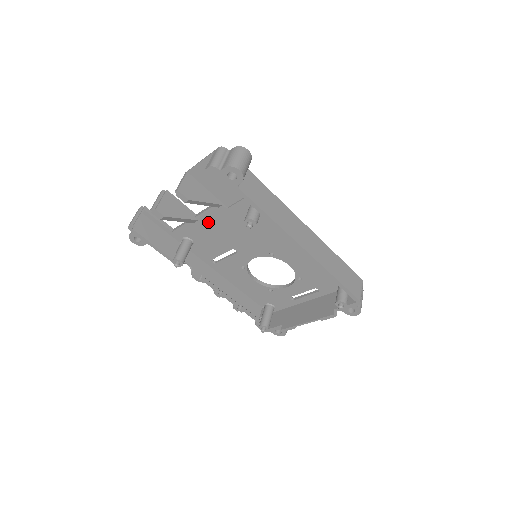
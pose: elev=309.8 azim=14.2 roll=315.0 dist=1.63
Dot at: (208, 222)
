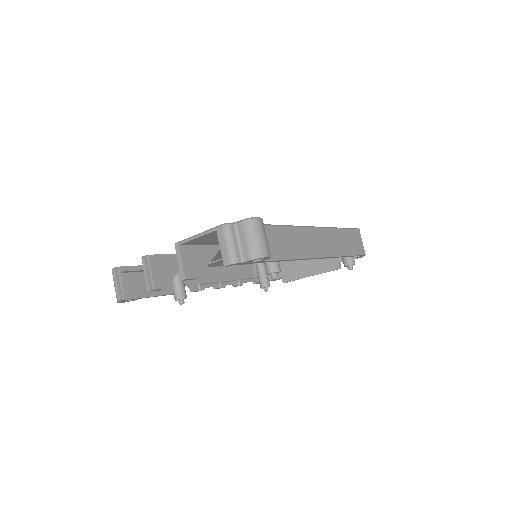
Dot at: occluded
